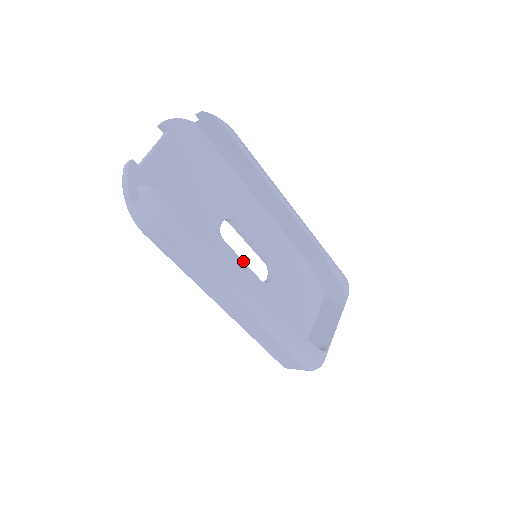
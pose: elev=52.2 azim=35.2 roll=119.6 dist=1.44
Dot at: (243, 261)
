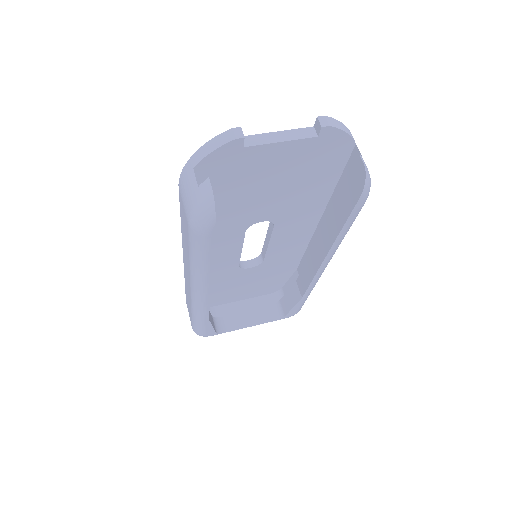
Dot at: occluded
